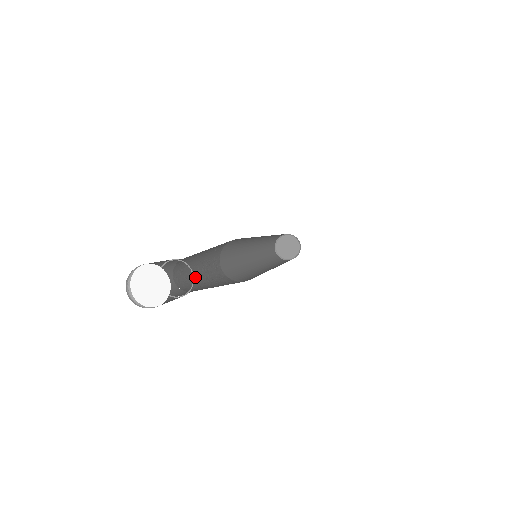
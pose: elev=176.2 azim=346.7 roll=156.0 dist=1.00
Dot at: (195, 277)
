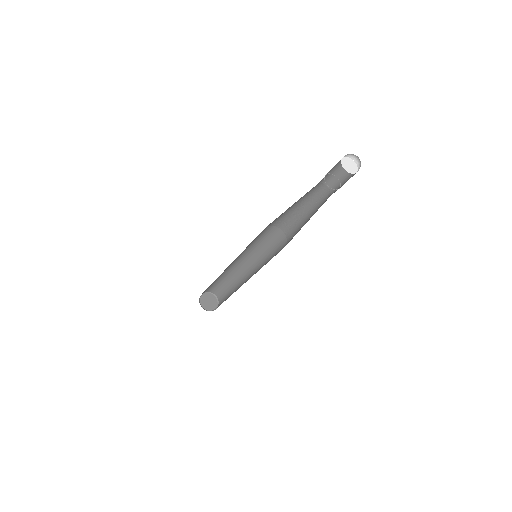
Dot at: occluded
